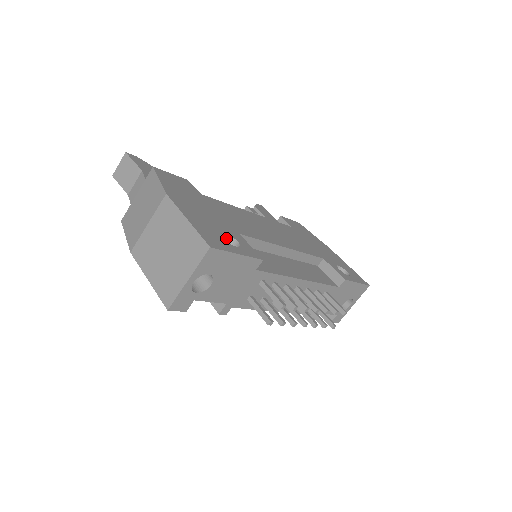
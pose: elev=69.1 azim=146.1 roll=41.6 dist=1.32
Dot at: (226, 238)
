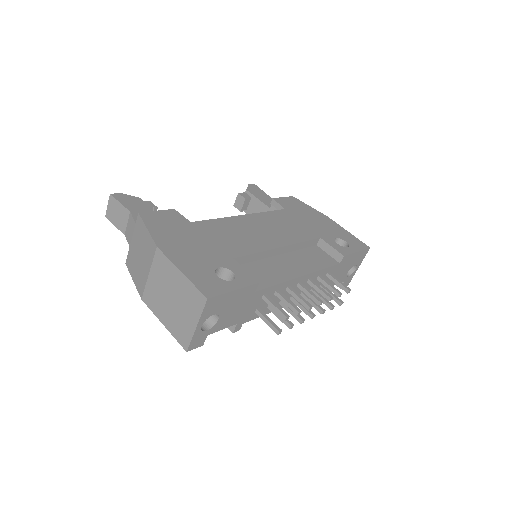
Dot at: (221, 270)
